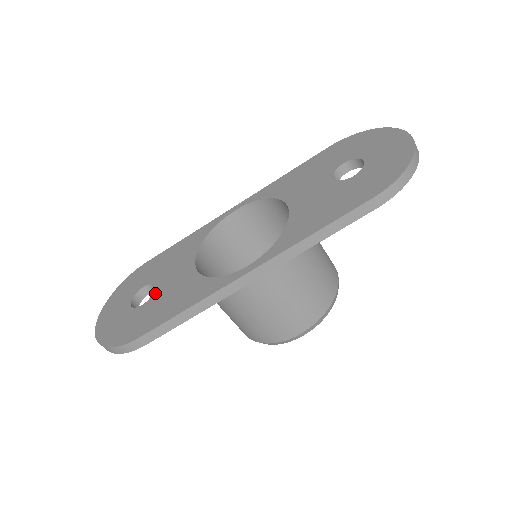
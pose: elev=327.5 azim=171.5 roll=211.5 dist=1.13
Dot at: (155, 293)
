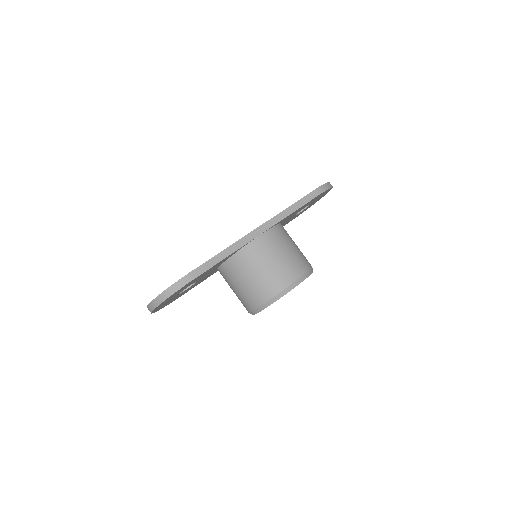
Dot at: occluded
